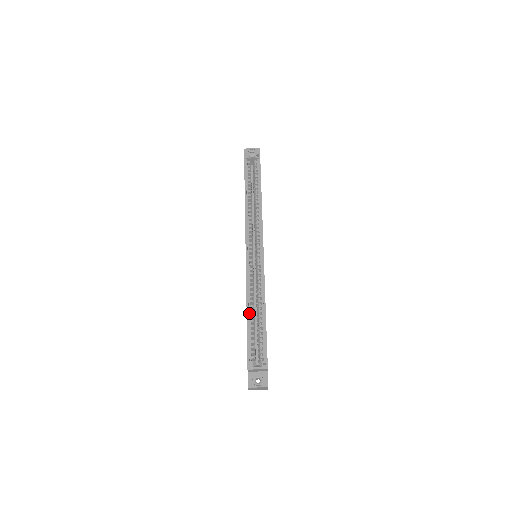
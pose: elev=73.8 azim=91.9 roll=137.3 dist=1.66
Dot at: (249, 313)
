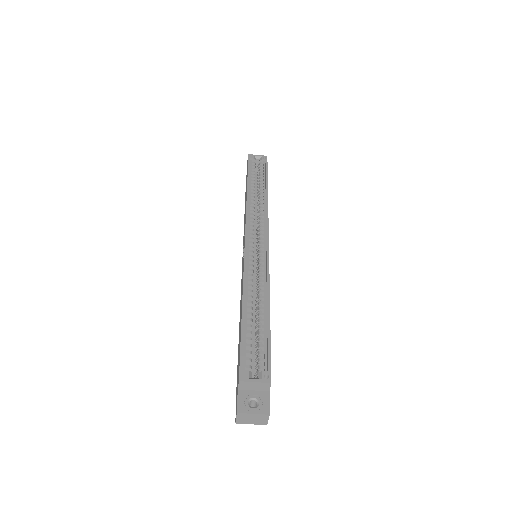
Dot at: (245, 309)
